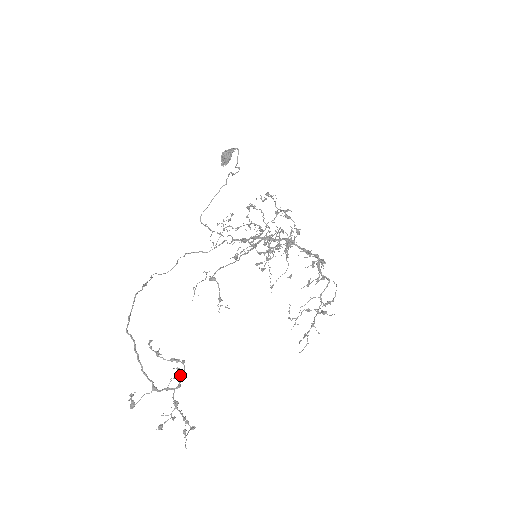
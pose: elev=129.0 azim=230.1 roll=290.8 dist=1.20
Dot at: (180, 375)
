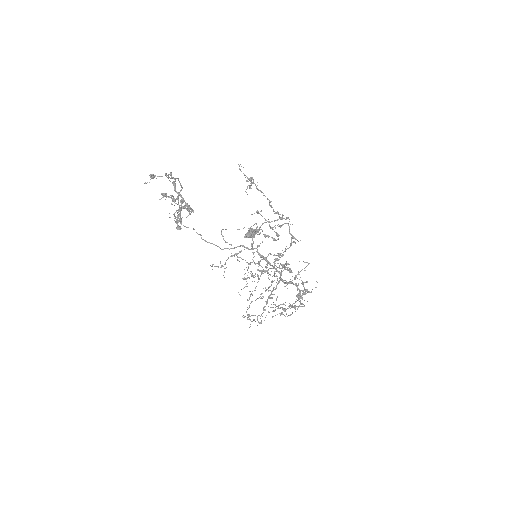
Dot at: (189, 206)
